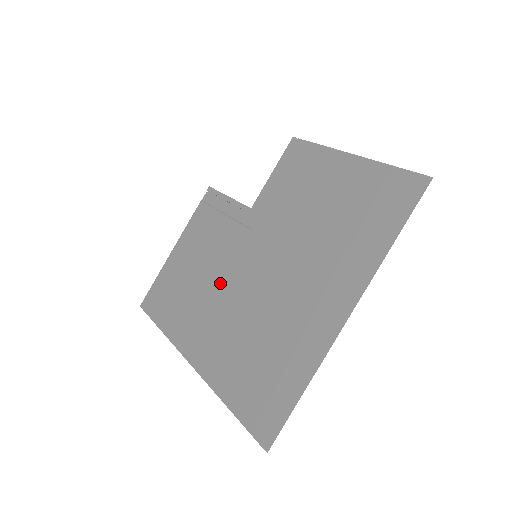
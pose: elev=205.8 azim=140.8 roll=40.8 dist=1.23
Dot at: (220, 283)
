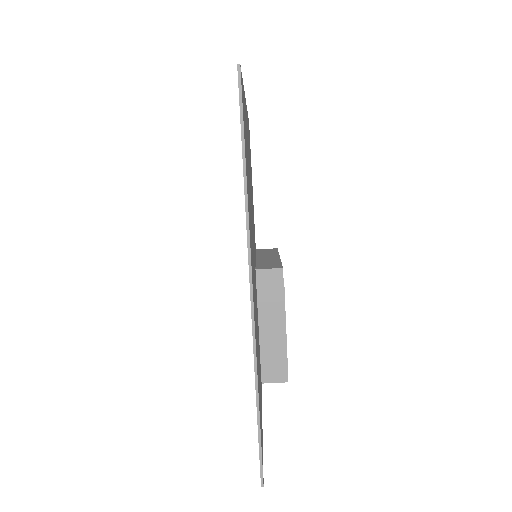
Dot at: occluded
